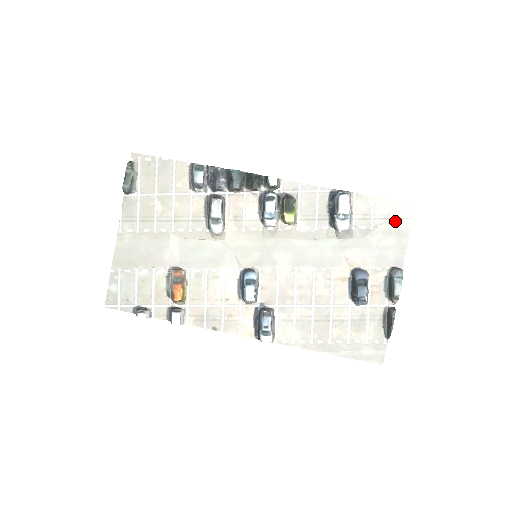
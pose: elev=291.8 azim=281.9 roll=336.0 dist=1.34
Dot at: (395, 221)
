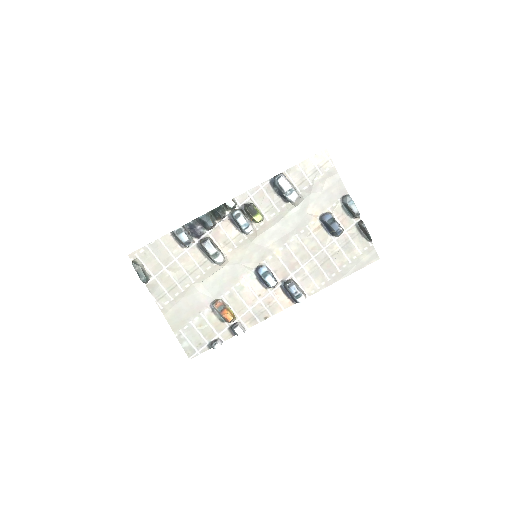
Dot at: (322, 169)
